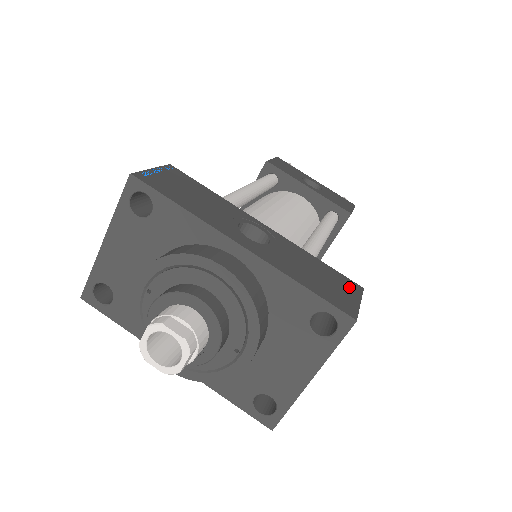
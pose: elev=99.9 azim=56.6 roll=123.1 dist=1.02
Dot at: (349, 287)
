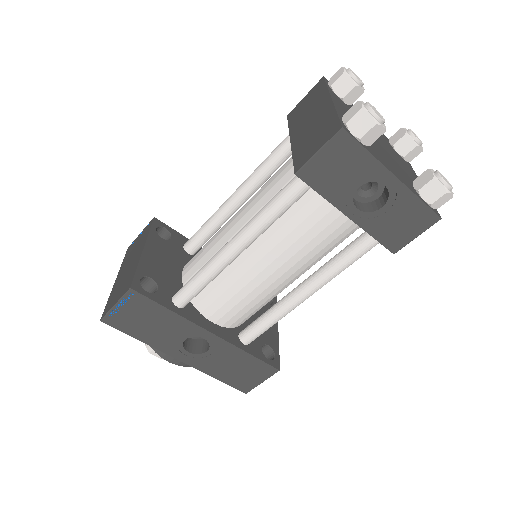
Dot at: (263, 373)
